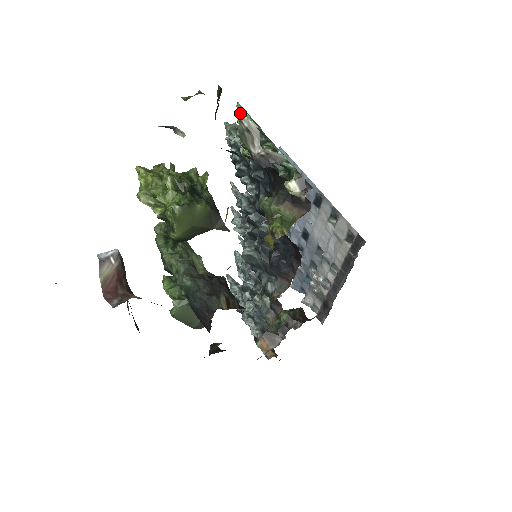
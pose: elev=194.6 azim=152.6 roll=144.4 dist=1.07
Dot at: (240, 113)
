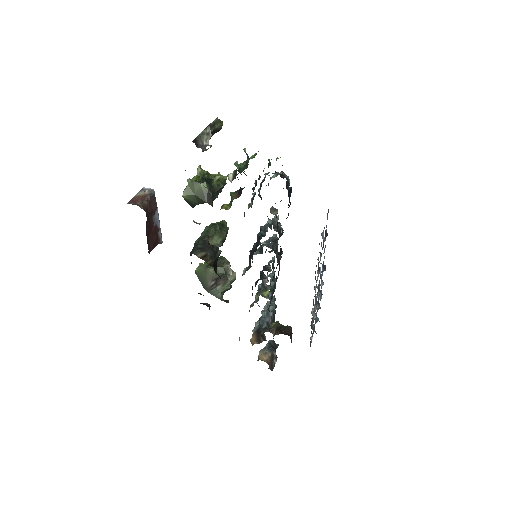
Dot at: occluded
